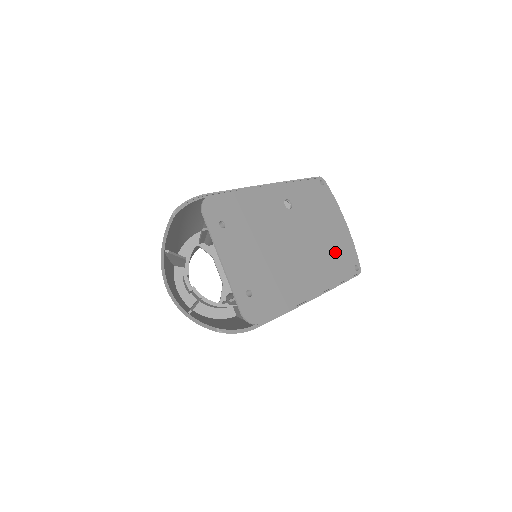
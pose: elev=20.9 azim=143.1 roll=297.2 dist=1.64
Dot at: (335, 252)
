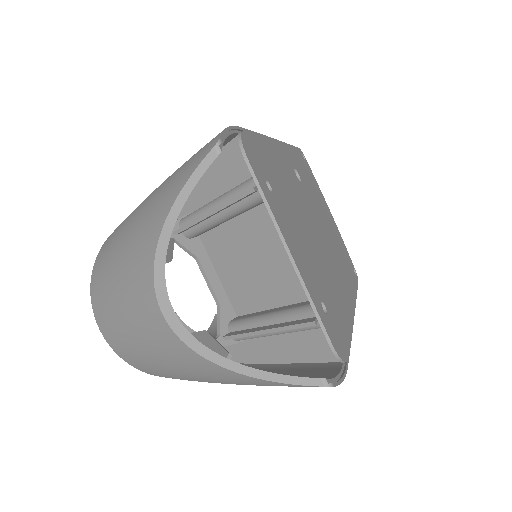
Dot at: (340, 249)
